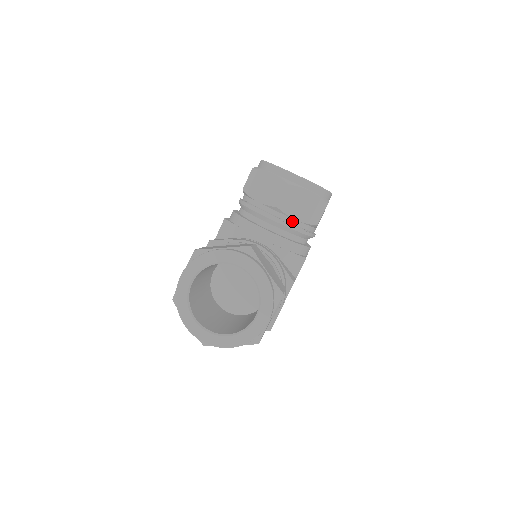
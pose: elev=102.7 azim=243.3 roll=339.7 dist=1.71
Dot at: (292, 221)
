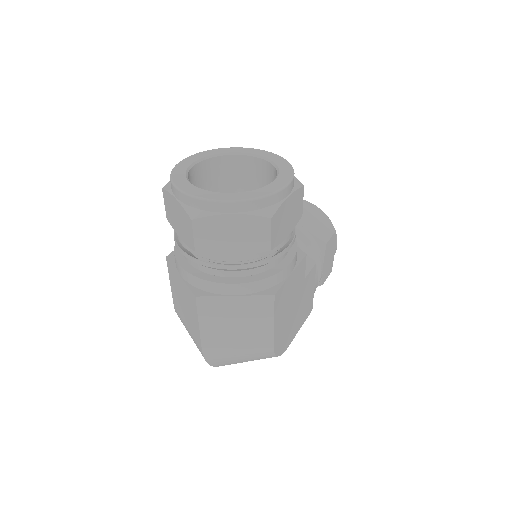
Dot at: (300, 227)
